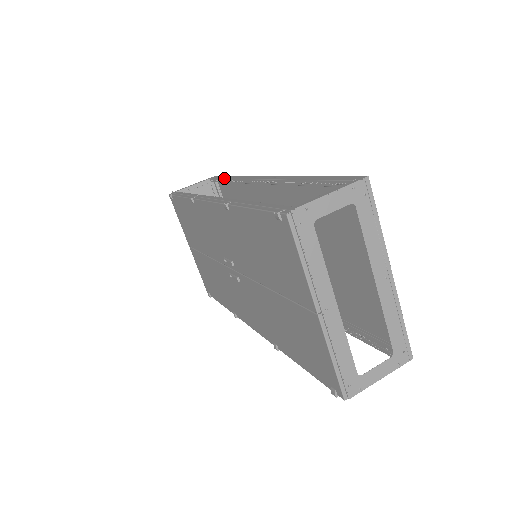
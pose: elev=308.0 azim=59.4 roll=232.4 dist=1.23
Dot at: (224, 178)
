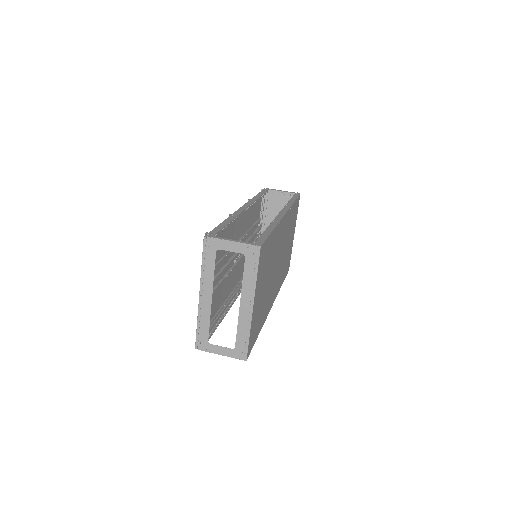
Dot at: (291, 199)
